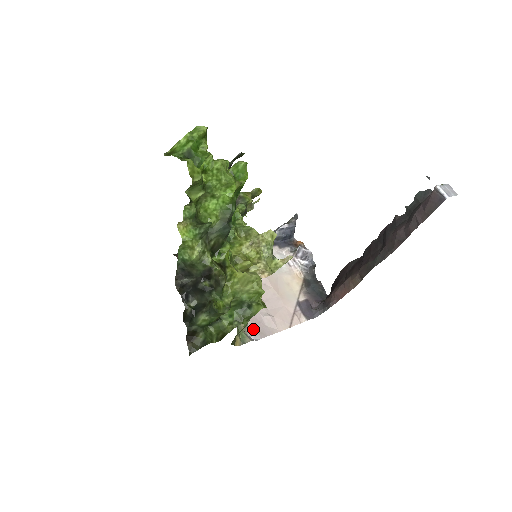
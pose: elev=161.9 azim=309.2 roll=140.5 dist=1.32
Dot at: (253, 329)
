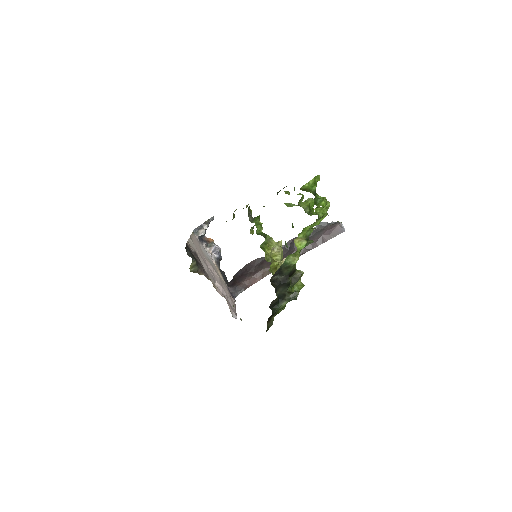
Dot at: (231, 310)
